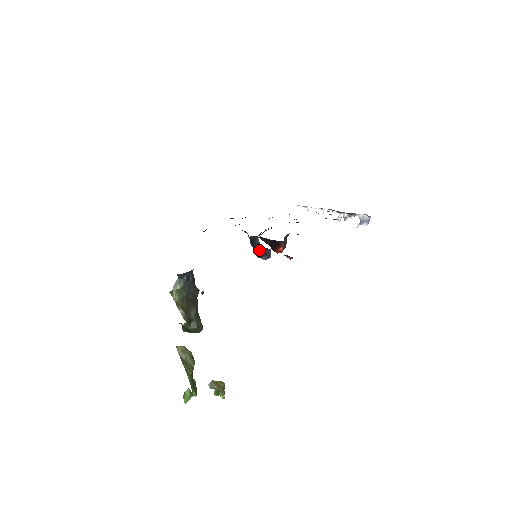
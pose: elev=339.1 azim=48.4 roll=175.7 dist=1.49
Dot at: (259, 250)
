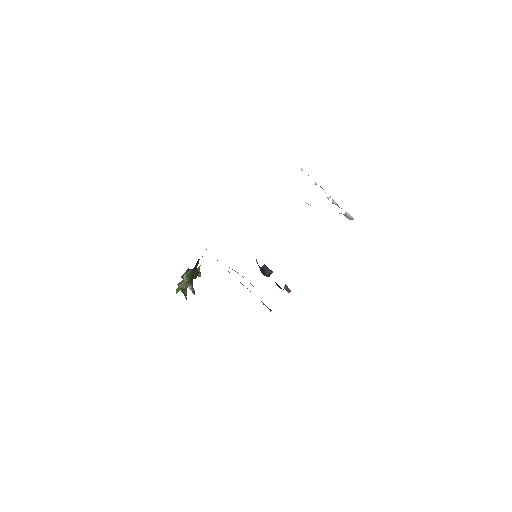
Dot at: (264, 271)
